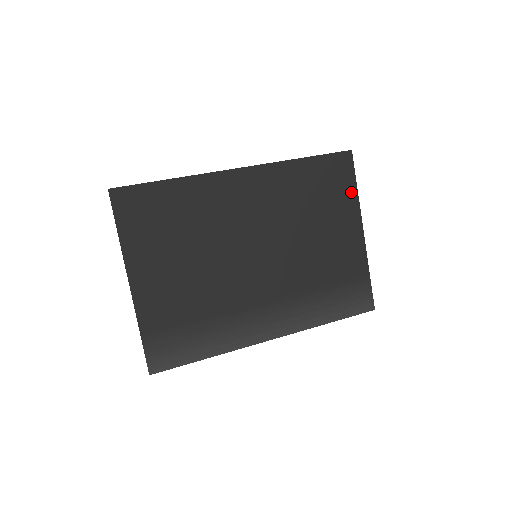
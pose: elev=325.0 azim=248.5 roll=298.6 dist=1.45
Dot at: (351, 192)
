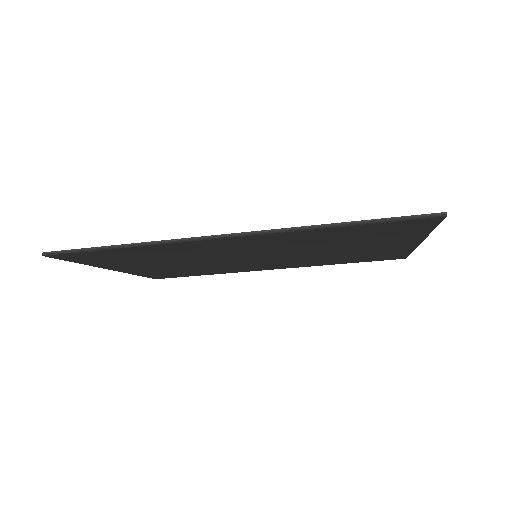
Dot at: occluded
